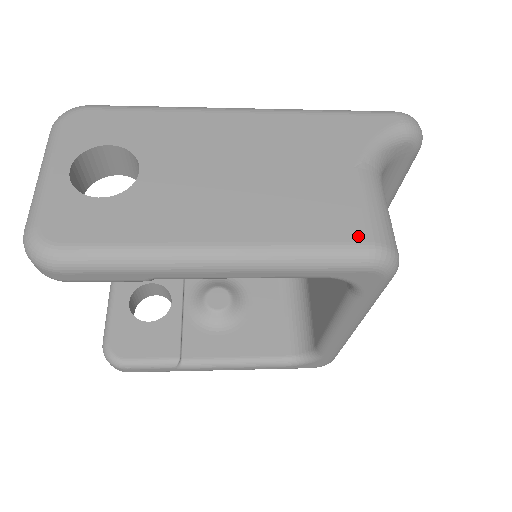
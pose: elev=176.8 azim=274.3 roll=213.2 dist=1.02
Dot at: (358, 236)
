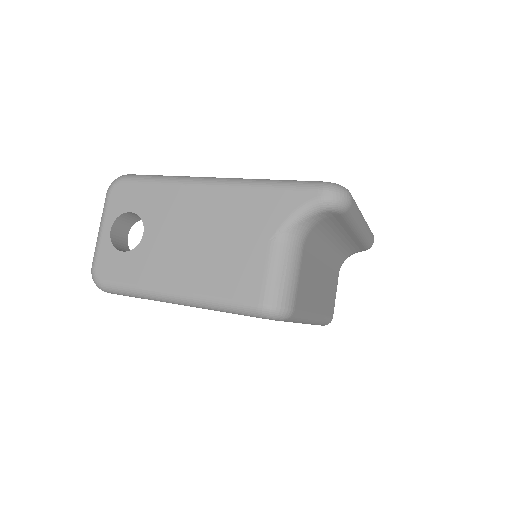
Dot at: (254, 298)
